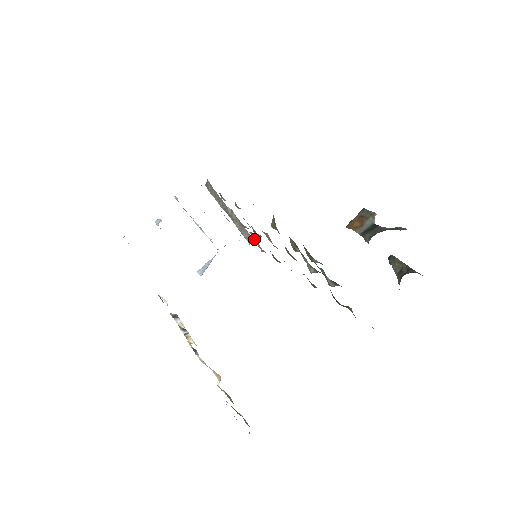
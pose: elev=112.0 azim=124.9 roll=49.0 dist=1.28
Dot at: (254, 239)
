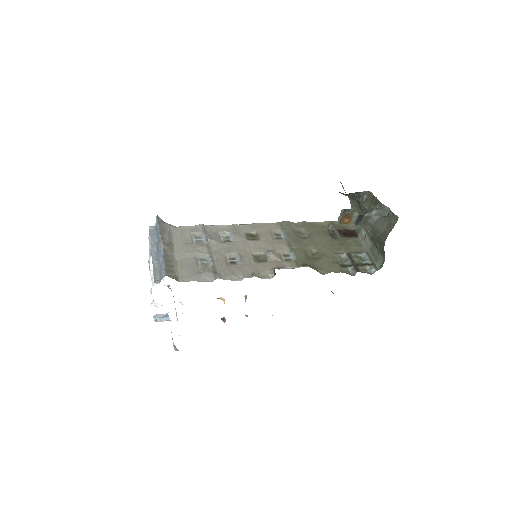
Dot at: (219, 242)
